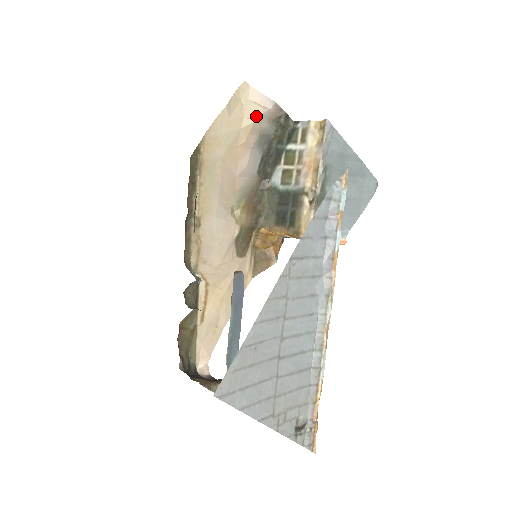
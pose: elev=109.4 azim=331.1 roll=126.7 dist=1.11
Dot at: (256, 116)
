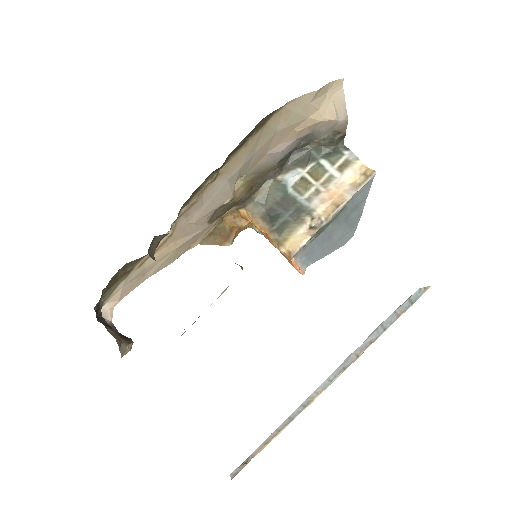
Dot at: (327, 118)
